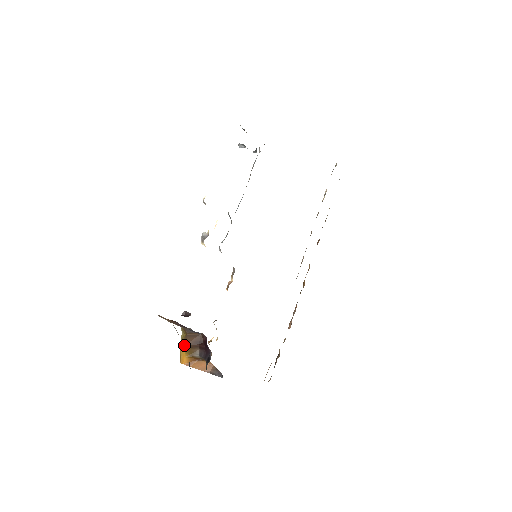
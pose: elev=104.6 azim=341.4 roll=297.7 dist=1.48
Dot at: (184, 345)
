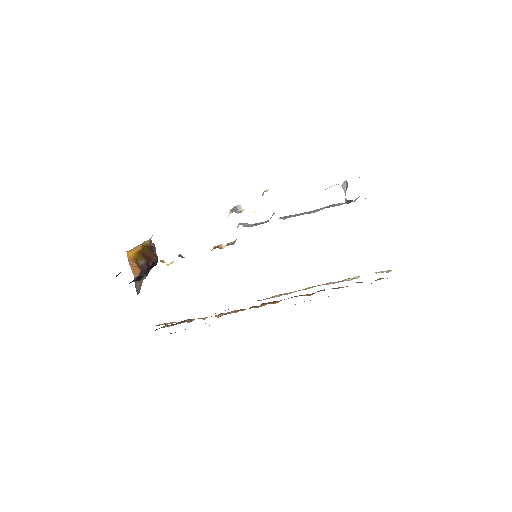
Dot at: (140, 248)
